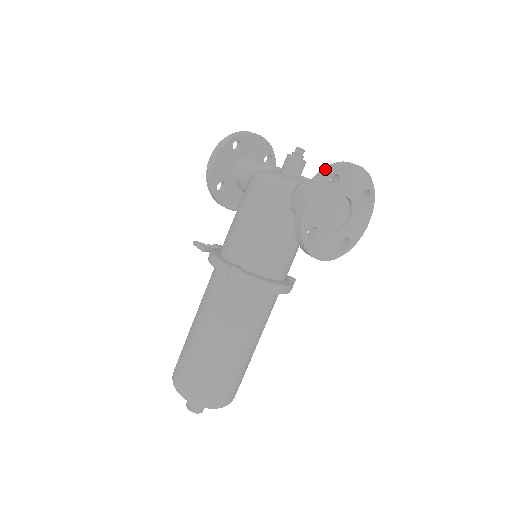
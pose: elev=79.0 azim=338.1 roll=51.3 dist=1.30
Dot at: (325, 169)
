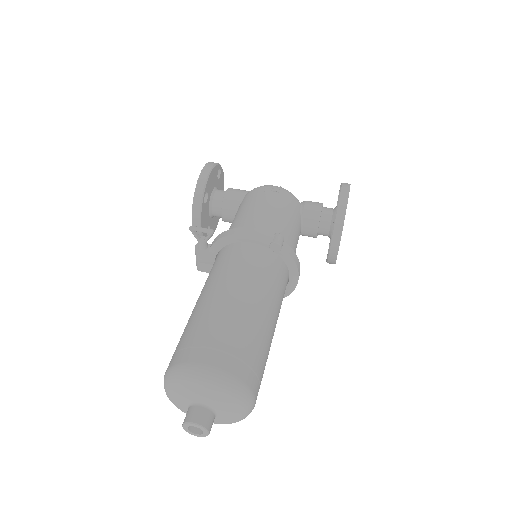
Dot at: occluded
